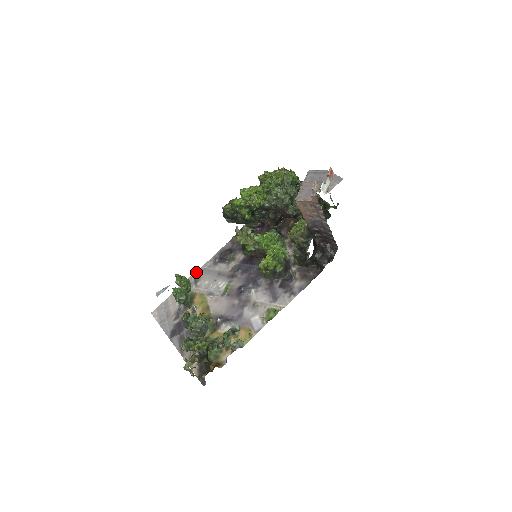
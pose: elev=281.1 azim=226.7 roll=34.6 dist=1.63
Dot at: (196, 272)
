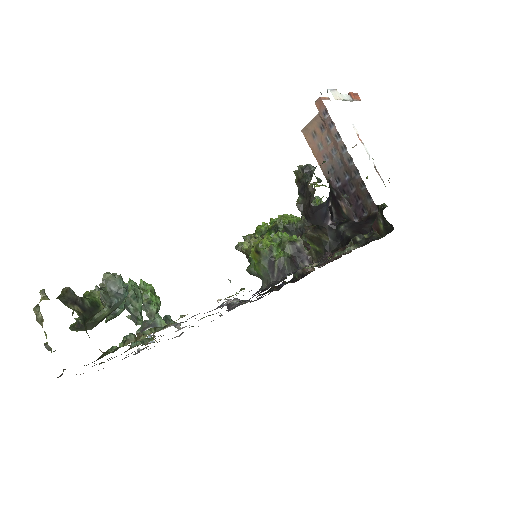
Dot at: occluded
